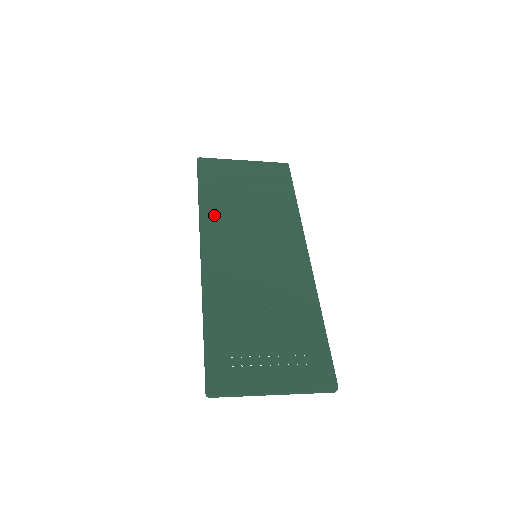
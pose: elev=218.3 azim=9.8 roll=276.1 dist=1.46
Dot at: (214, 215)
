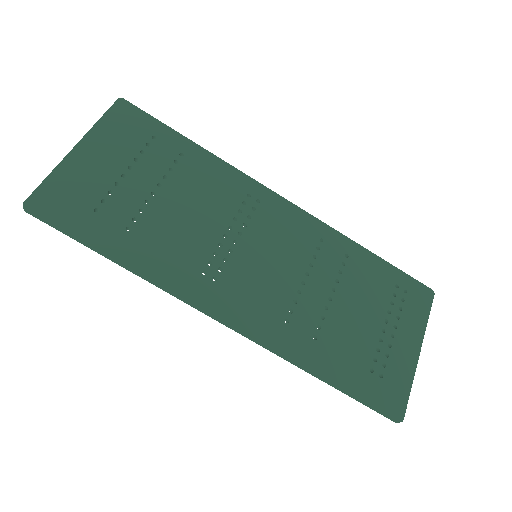
Dot at: (165, 262)
